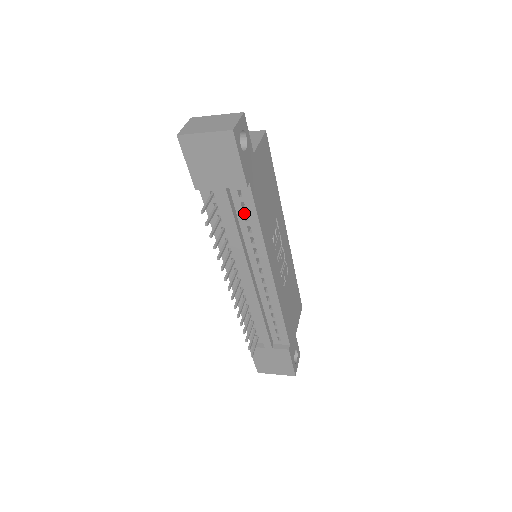
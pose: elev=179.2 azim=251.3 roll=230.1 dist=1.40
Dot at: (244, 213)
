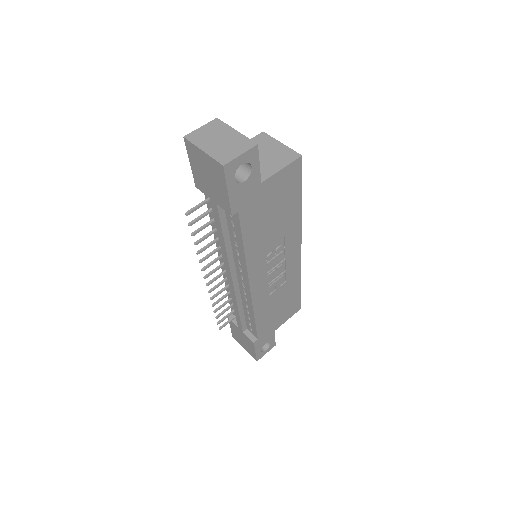
Dot at: (233, 229)
